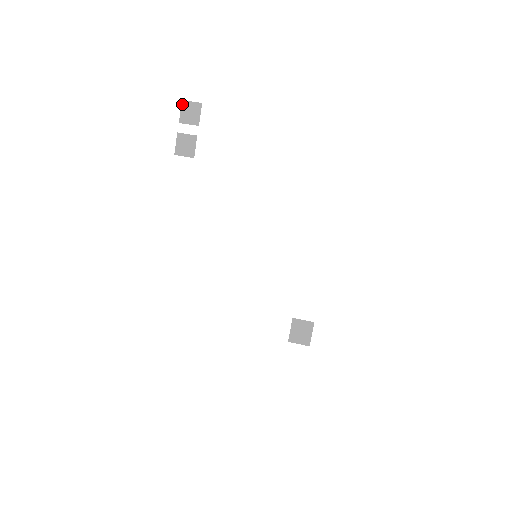
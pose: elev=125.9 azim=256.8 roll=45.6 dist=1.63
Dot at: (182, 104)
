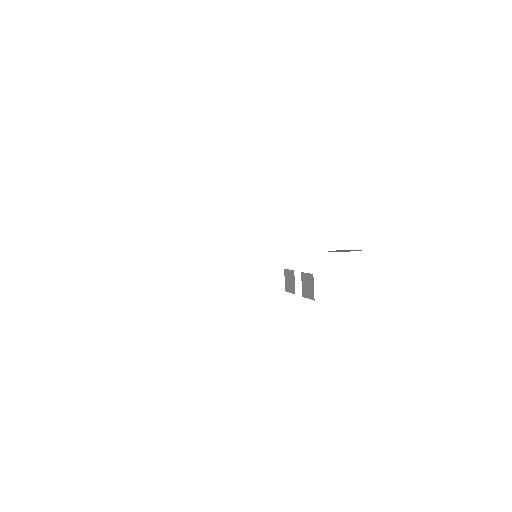
Dot at: occluded
